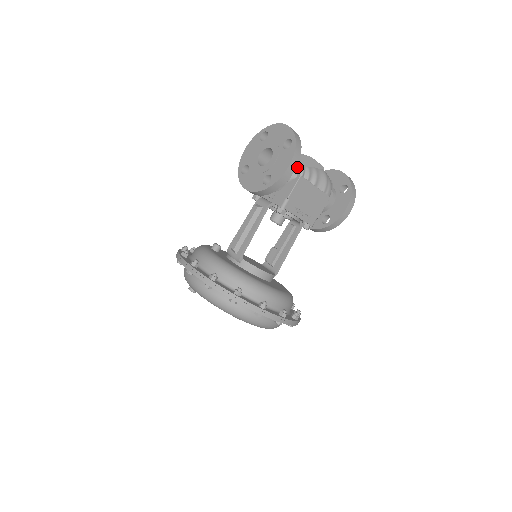
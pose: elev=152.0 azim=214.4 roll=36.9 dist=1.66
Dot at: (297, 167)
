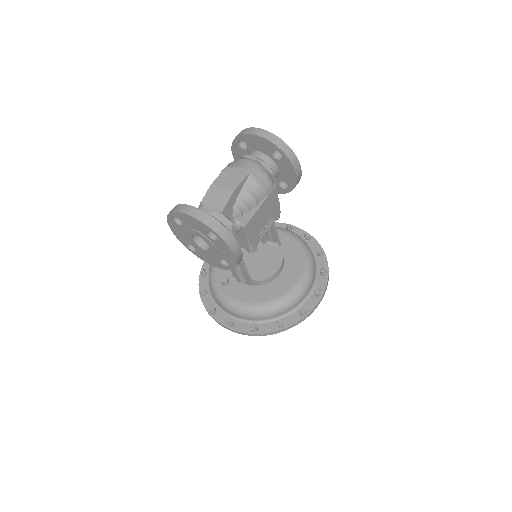
Dot at: (230, 214)
